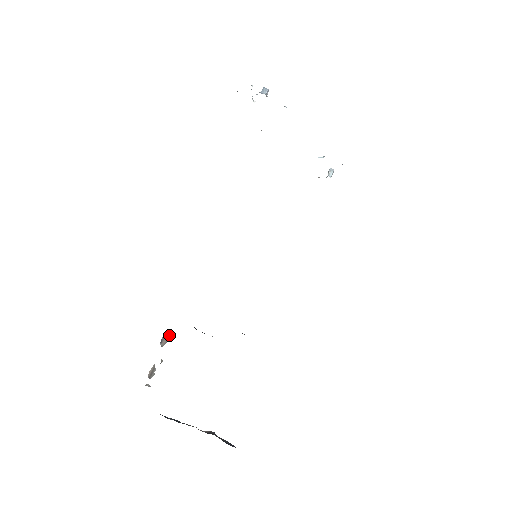
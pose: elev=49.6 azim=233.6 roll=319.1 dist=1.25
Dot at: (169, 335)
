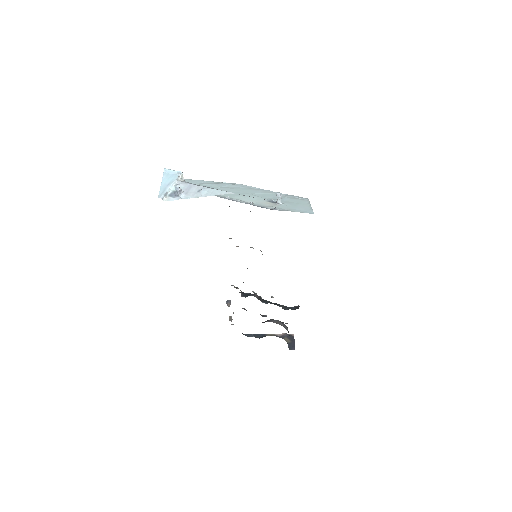
Dot at: (230, 300)
